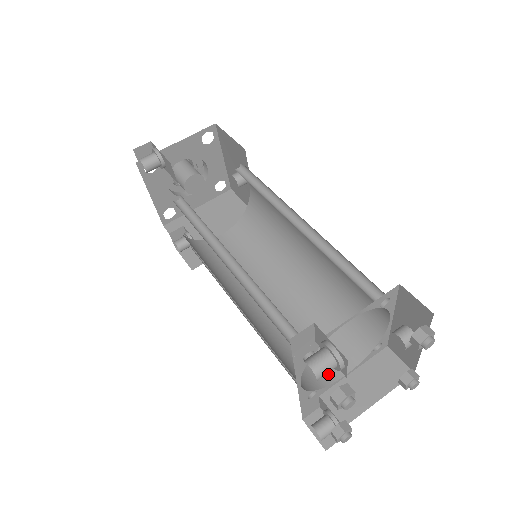
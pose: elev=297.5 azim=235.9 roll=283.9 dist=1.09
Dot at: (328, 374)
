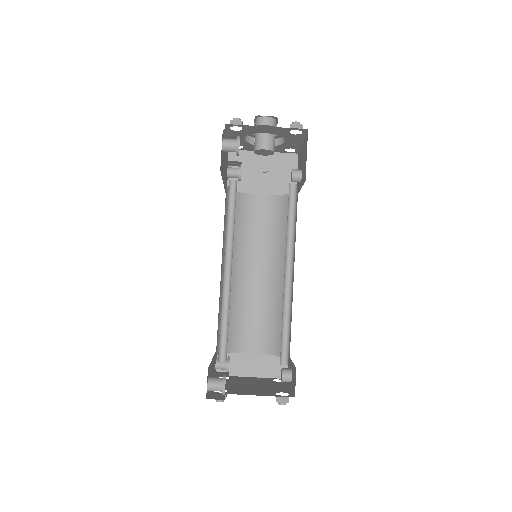
Dot at: (244, 346)
